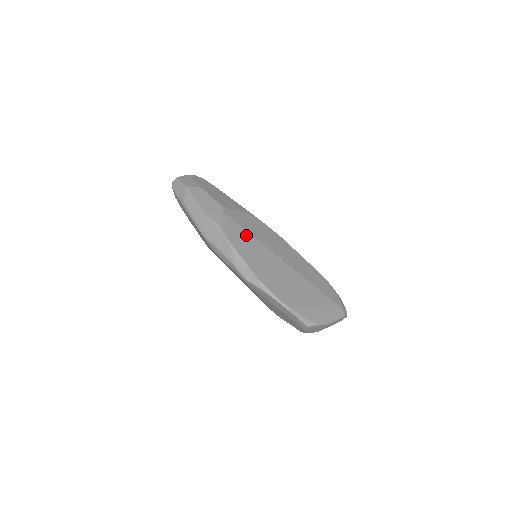
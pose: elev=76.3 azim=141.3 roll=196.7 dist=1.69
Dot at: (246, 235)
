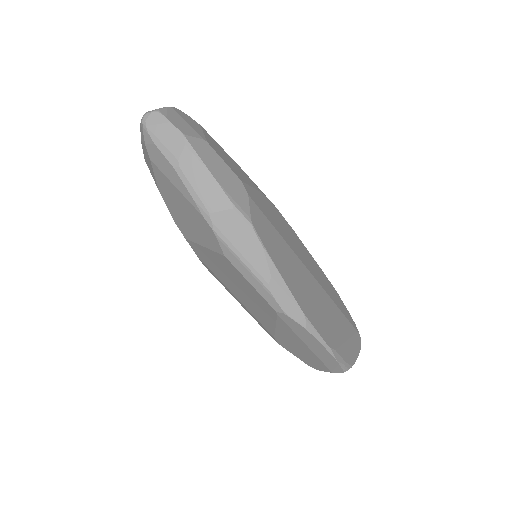
Dot at: (276, 235)
